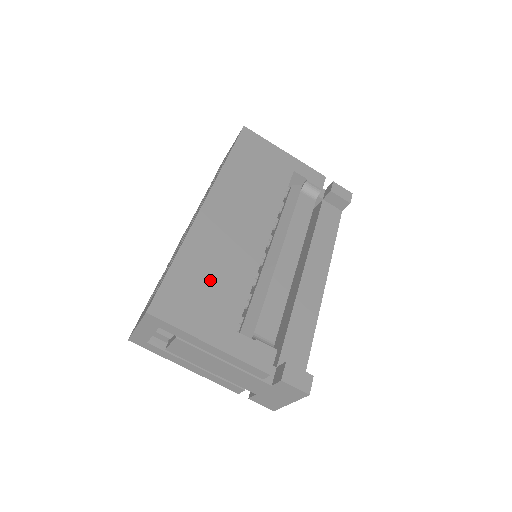
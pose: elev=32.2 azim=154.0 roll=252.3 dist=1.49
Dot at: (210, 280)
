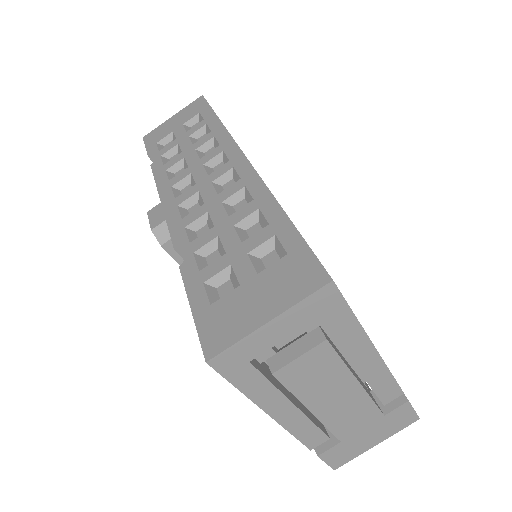
Dot at: occluded
